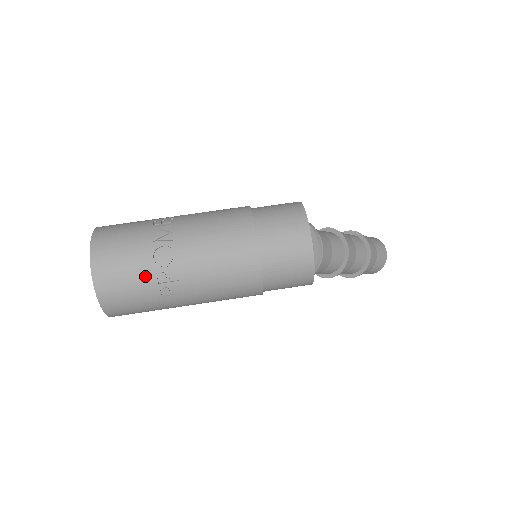
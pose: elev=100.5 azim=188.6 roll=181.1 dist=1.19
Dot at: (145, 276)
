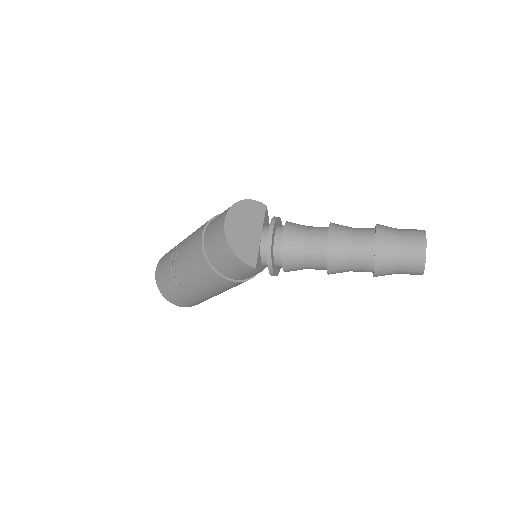
Dot at: (168, 270)
